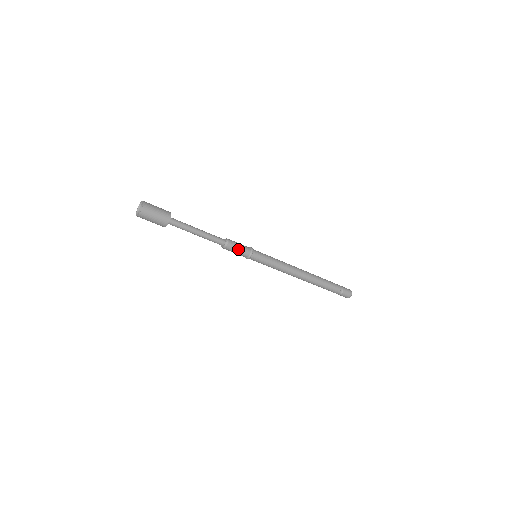
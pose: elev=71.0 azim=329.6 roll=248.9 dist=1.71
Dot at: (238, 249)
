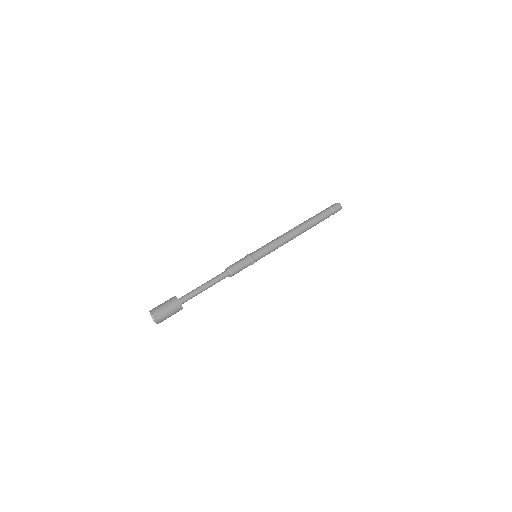
Dot at: (241, 268)
